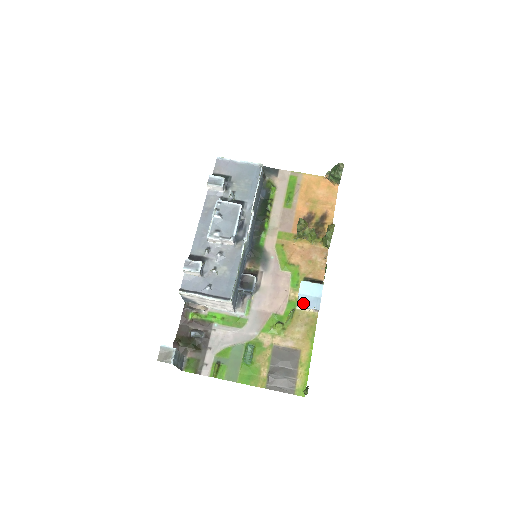
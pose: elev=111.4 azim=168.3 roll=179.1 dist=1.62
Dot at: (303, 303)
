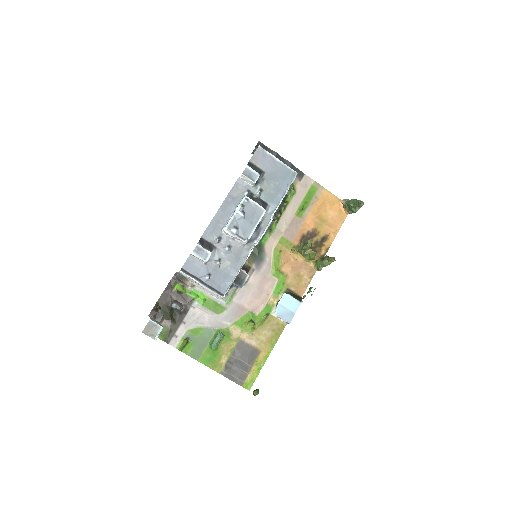
Dot at: (279, 313)
